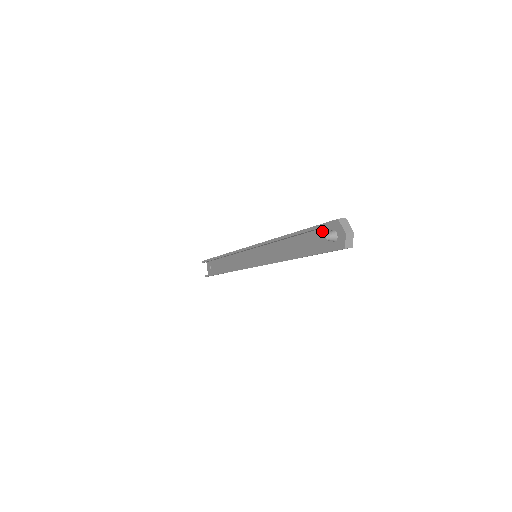
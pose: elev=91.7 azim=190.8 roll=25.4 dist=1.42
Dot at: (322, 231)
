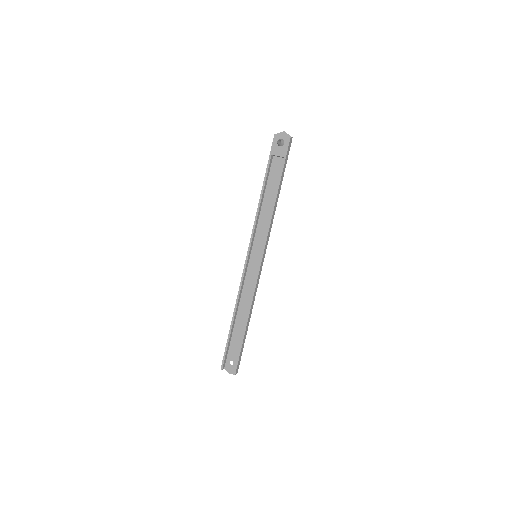
Dot at: (274, 153)
